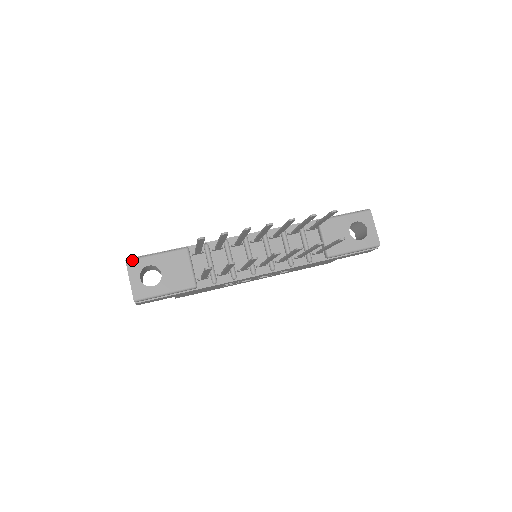
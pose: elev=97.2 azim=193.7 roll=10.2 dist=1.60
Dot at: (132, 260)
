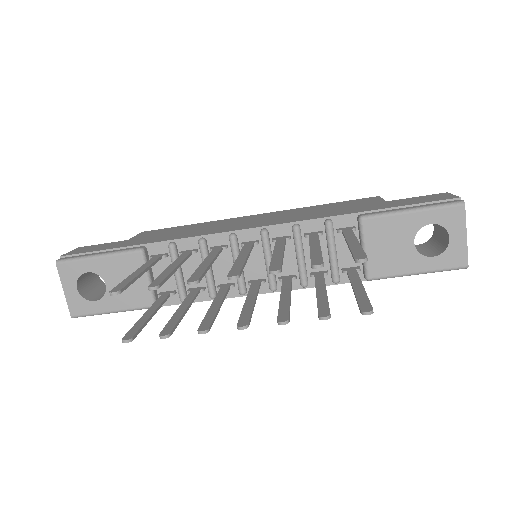
Dot at: (64, 263)
